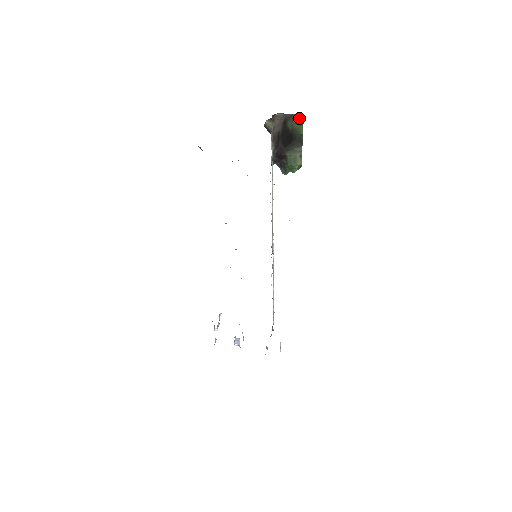
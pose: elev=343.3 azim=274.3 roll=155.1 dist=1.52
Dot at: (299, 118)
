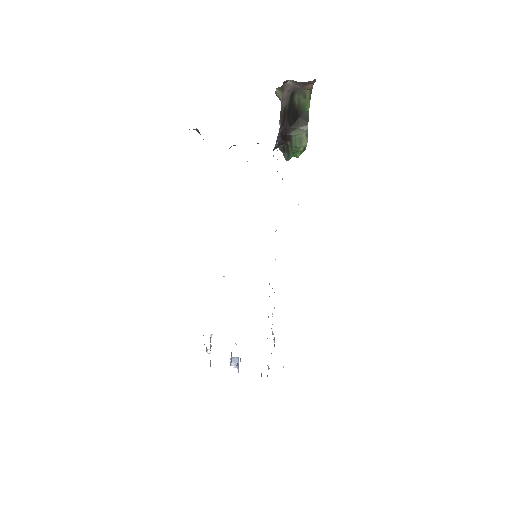
Dot at: (307, 90)
